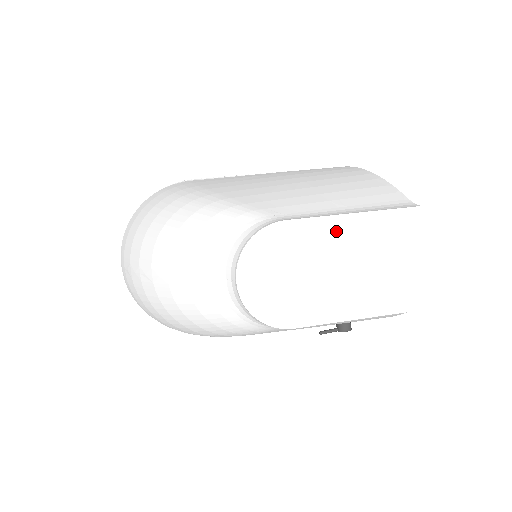
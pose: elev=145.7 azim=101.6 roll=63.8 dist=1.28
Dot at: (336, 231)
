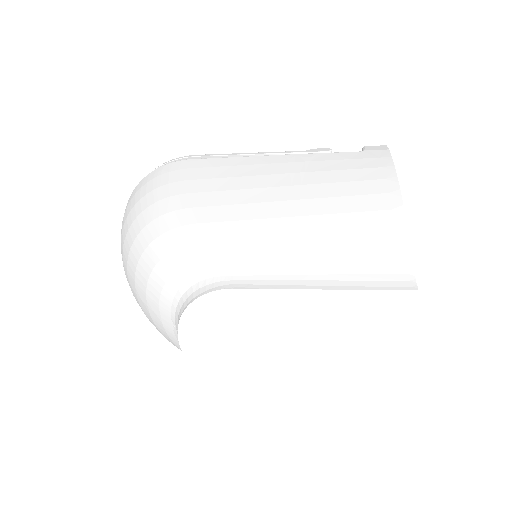
Dot at: (295, 306)
